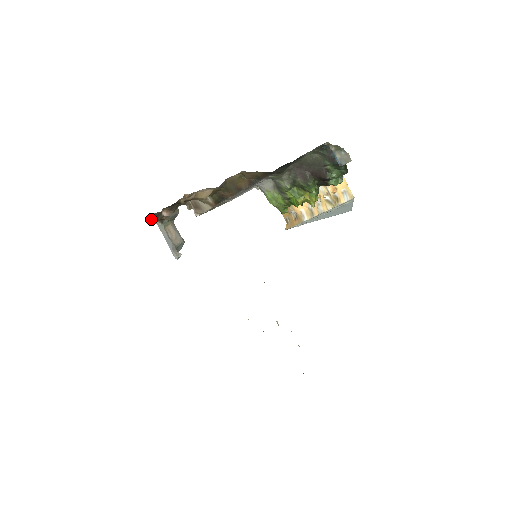
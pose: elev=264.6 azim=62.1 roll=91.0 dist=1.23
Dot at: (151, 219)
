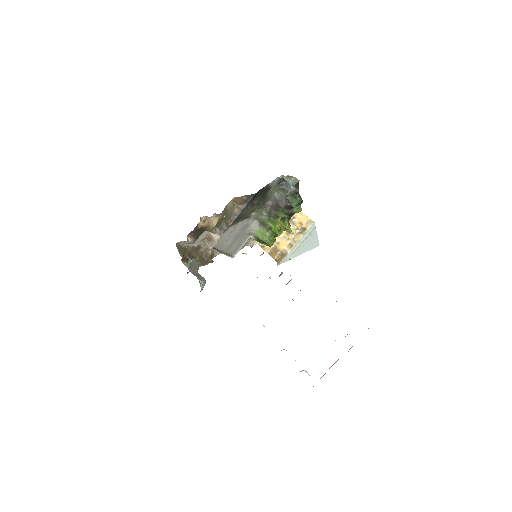
Dot at: (180, 251)
